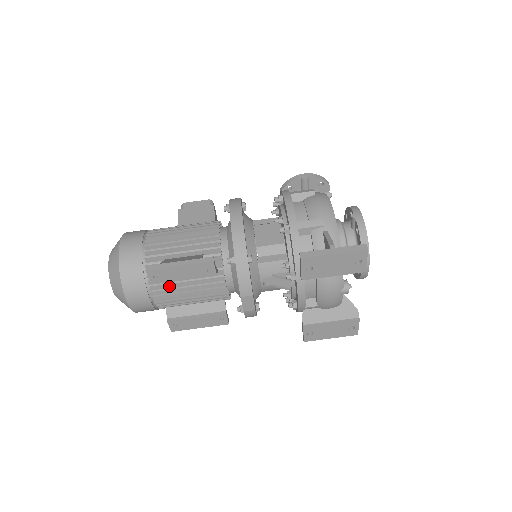
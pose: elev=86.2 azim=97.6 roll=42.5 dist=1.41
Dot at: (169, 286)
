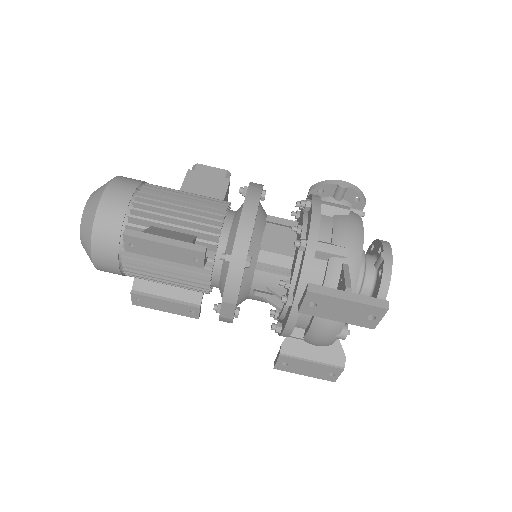
Dot at: (145, 258)
